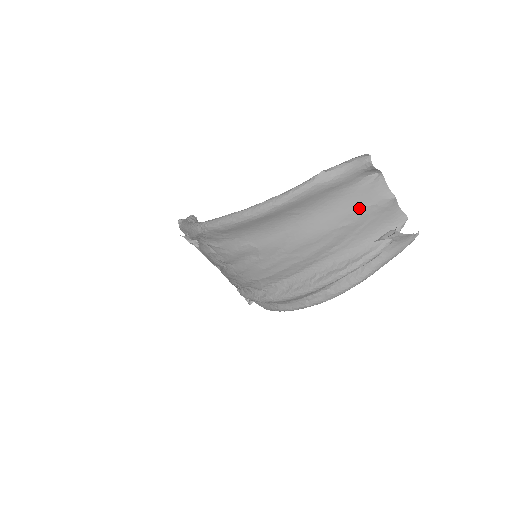
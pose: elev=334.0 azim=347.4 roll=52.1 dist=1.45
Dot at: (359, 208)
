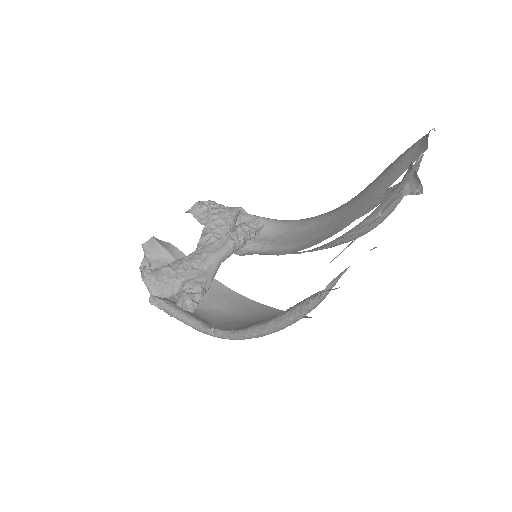
Dot at: occluded
